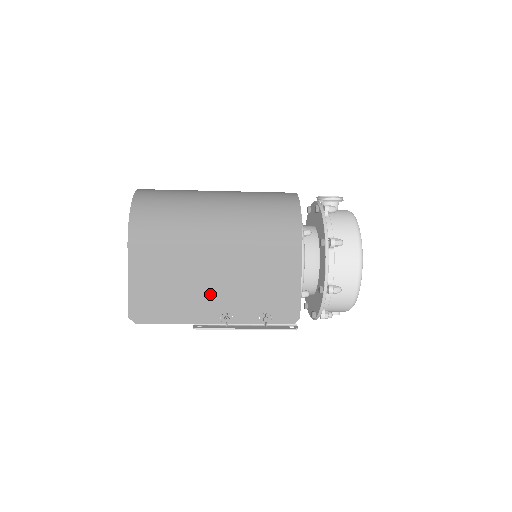
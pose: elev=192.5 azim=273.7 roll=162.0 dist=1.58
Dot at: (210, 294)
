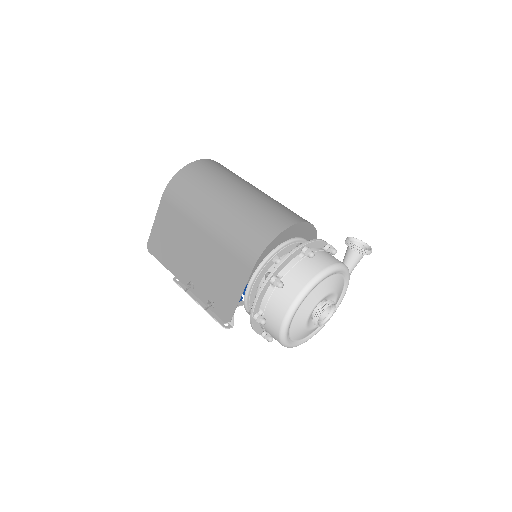
Dot at: (188, 262)
